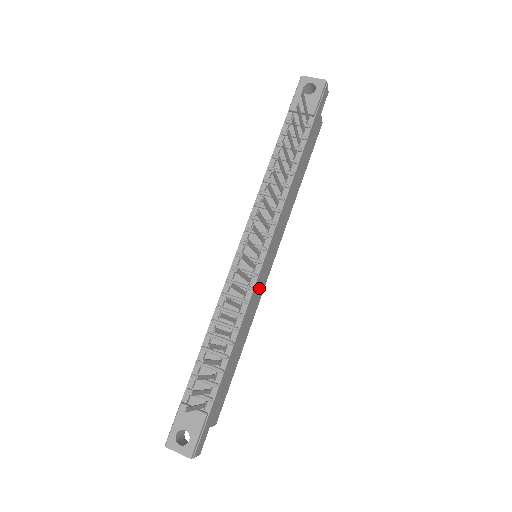
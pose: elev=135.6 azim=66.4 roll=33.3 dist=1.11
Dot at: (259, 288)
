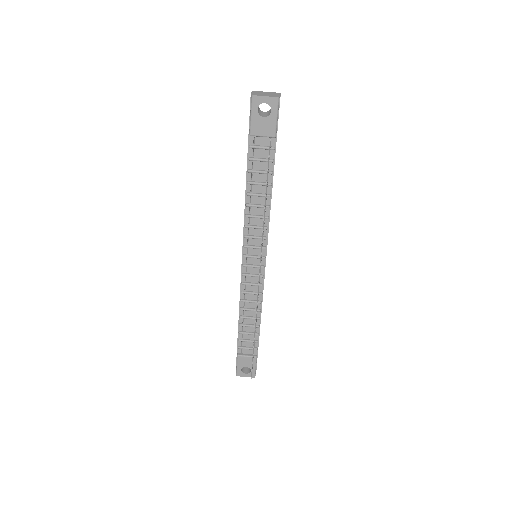
Dot at: occluded
